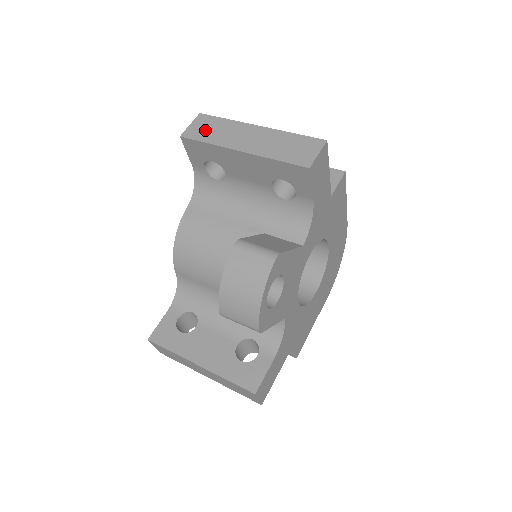
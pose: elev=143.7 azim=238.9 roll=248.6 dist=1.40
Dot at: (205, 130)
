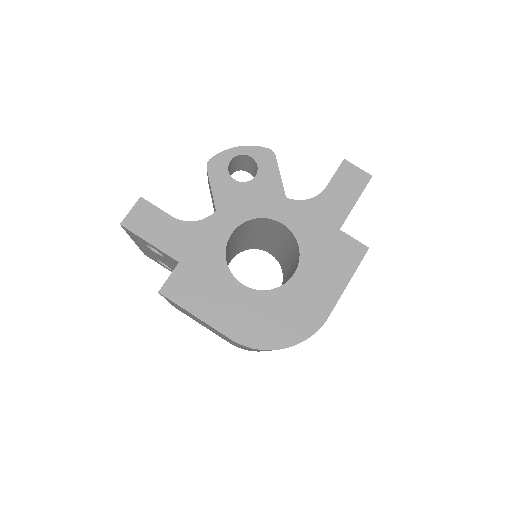
Dot at: occluded
